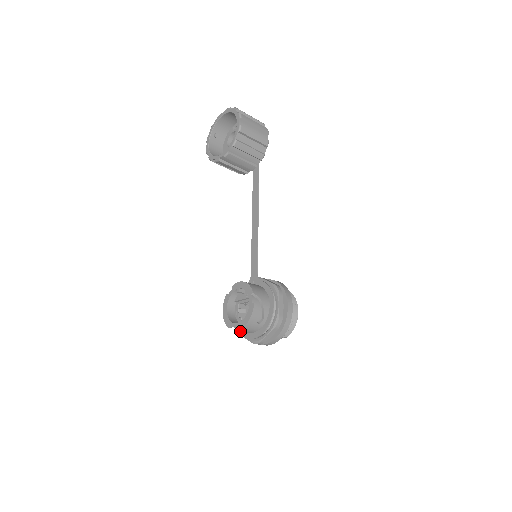
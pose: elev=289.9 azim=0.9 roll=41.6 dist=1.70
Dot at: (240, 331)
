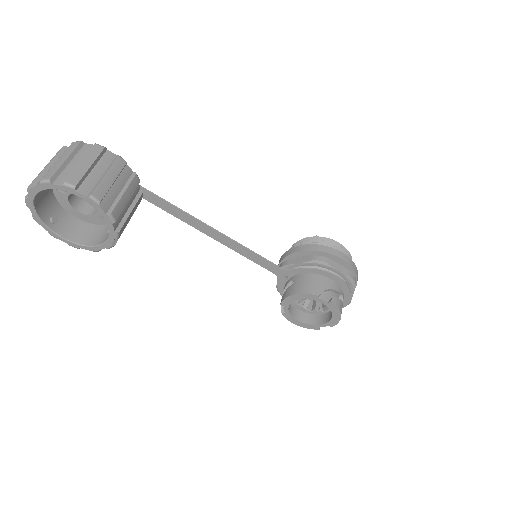
Dot at: occluded
